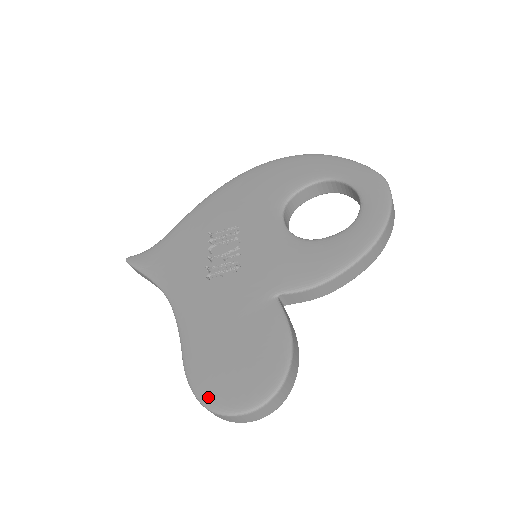
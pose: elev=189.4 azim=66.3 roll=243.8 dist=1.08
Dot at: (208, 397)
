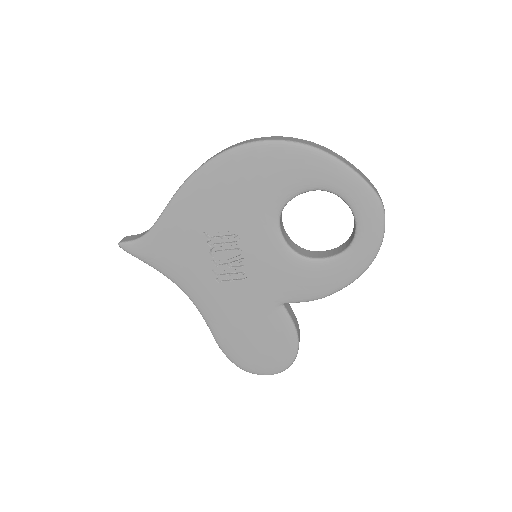
Dot at: (243, 366)
